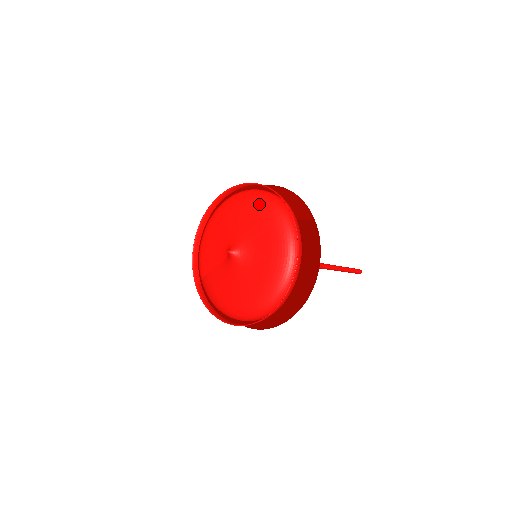
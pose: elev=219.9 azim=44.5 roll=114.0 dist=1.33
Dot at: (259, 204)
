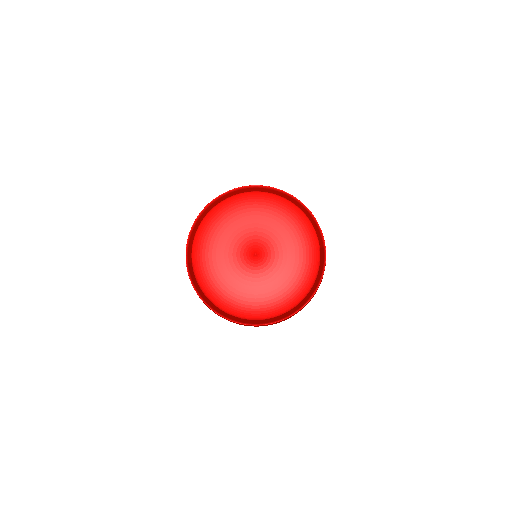
Dot at: (294, 219)
